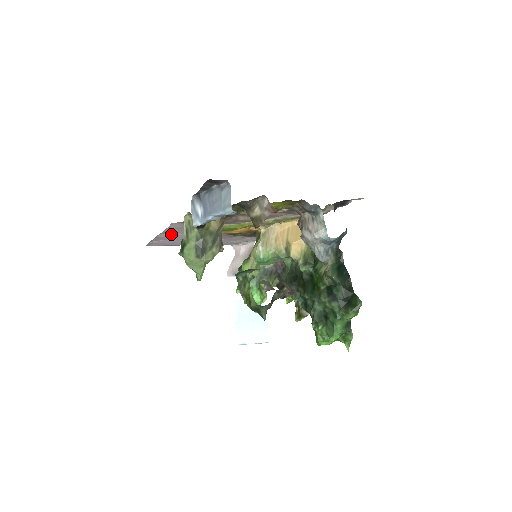
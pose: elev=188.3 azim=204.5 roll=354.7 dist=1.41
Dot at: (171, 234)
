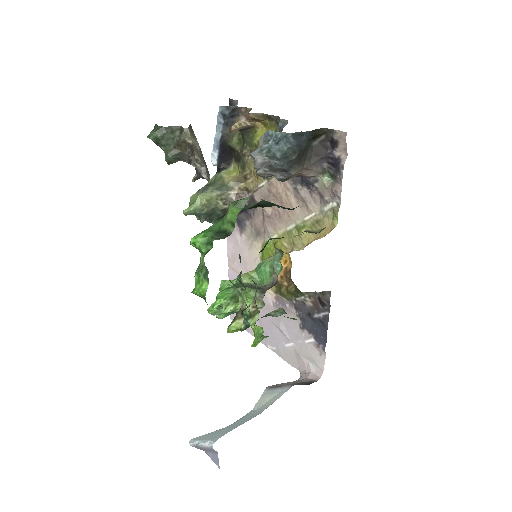
Dot at: (236, 267)
